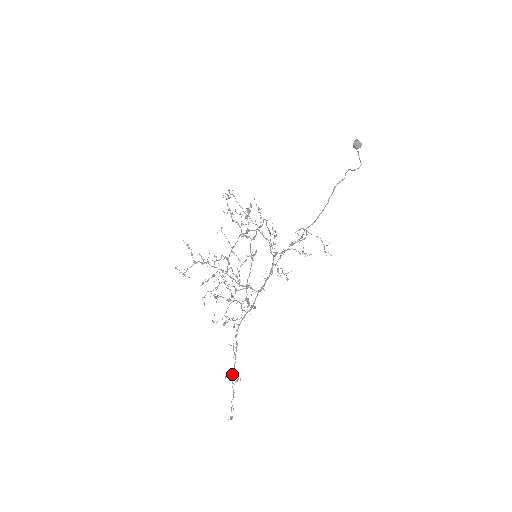
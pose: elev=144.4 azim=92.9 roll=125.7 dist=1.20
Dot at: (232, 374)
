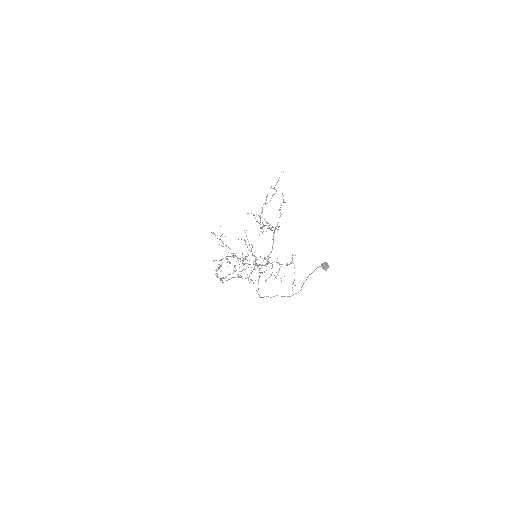
Dot at: occluded
